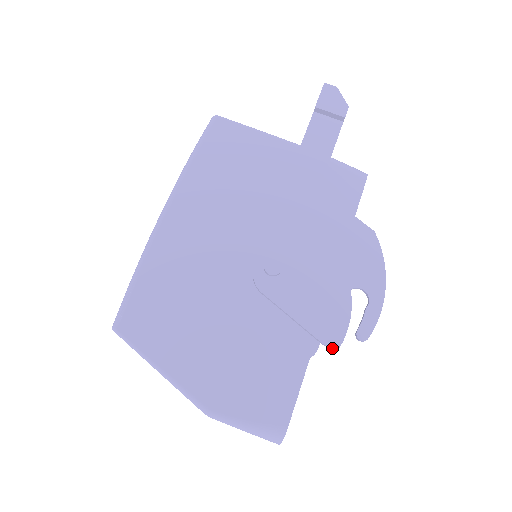
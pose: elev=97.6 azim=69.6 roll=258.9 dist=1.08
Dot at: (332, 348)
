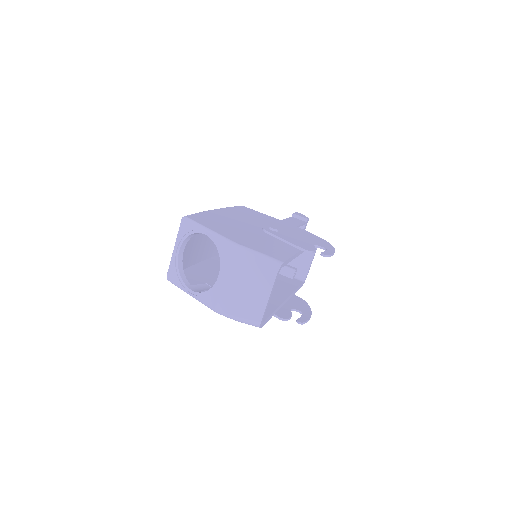
Dot at: (300, 320)
